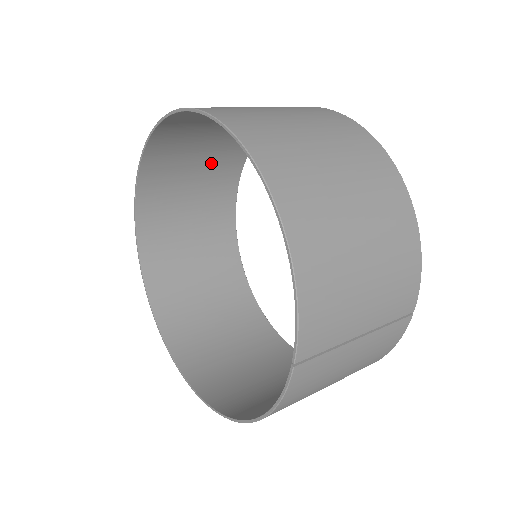
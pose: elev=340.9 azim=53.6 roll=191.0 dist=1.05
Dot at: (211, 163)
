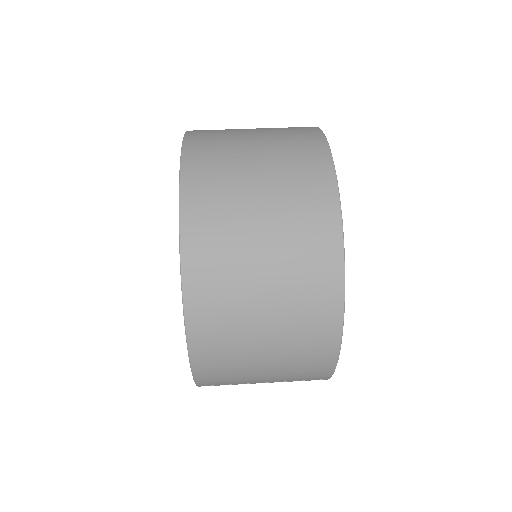
Dot at: occluded
